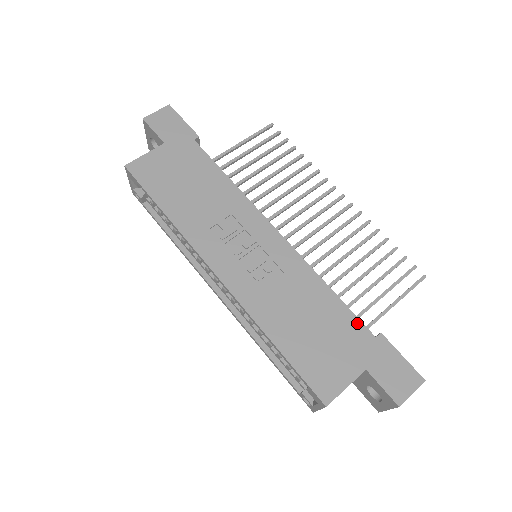
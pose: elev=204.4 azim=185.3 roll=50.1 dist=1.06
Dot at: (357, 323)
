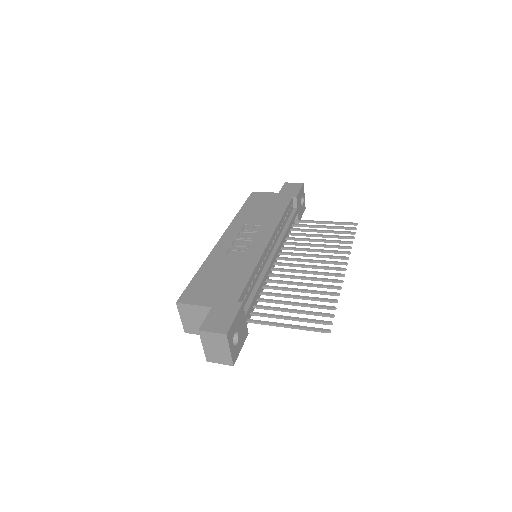
Dot at: (240, 291)
